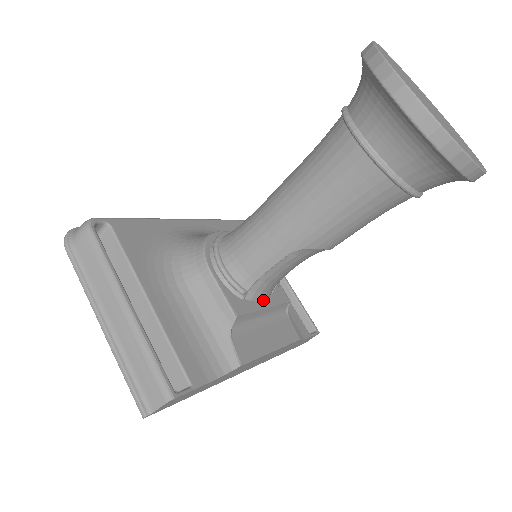
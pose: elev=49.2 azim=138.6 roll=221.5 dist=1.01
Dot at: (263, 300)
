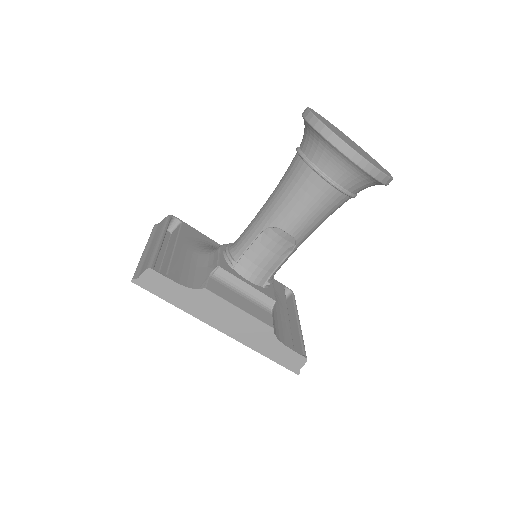
Dot at: (249, 281)
